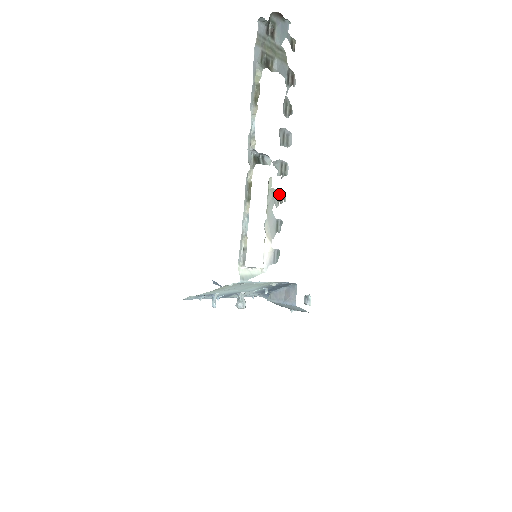
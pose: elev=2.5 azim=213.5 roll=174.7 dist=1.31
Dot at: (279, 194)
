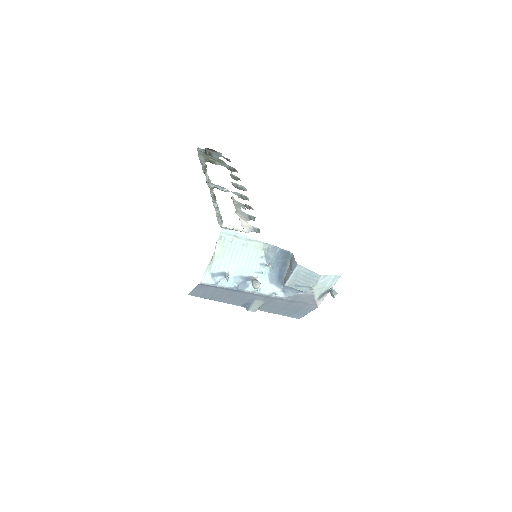
Dot at: occluded
